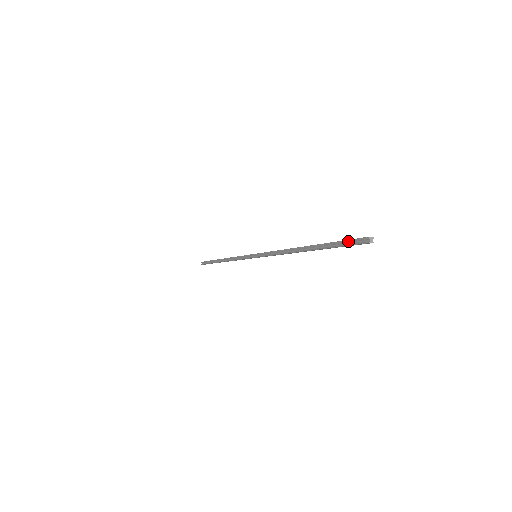
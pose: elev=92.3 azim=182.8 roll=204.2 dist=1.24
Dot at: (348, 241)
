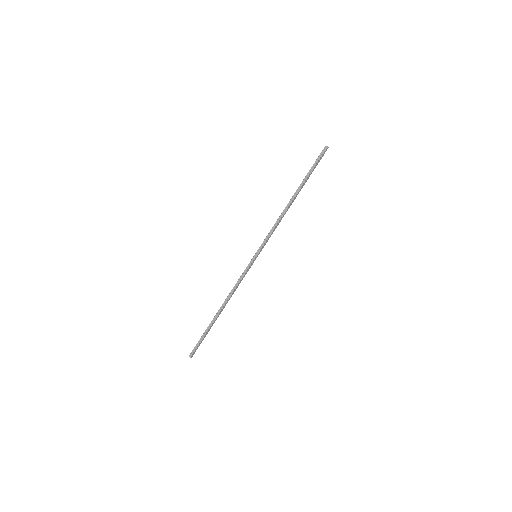
Dot at: (317, 160)
